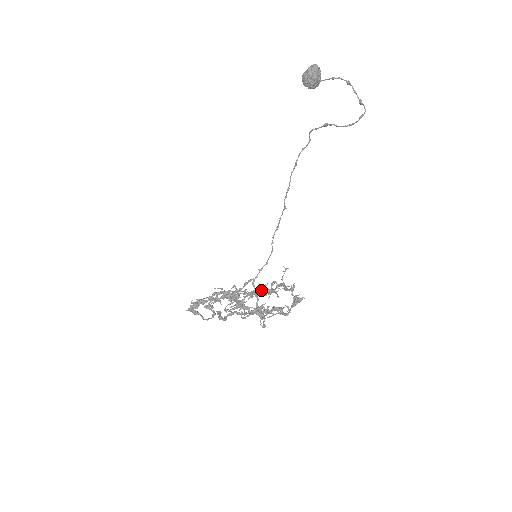
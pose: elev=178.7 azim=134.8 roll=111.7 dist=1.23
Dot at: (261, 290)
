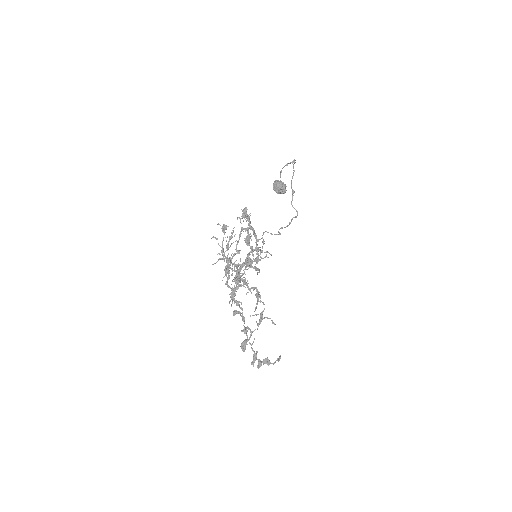
Dot at: (231, 236)
